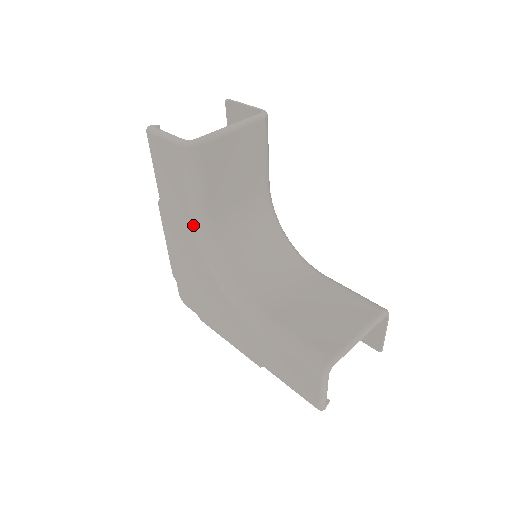
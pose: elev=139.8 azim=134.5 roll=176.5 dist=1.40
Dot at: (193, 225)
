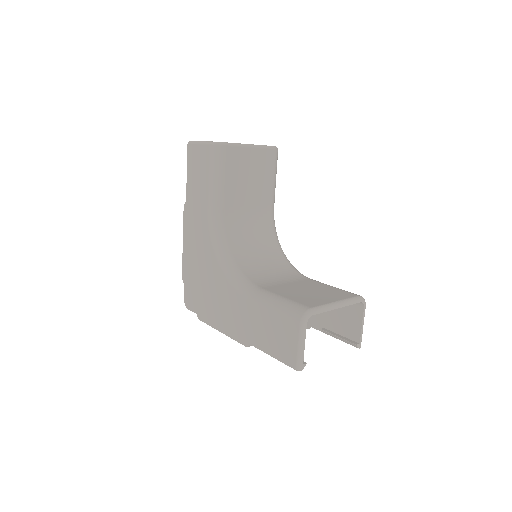
Dot at: (209, 214)
